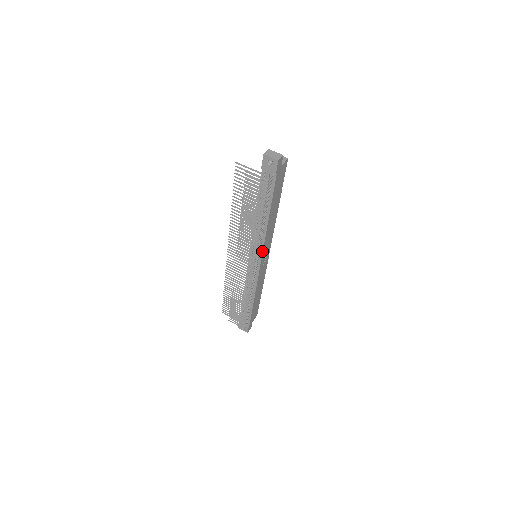
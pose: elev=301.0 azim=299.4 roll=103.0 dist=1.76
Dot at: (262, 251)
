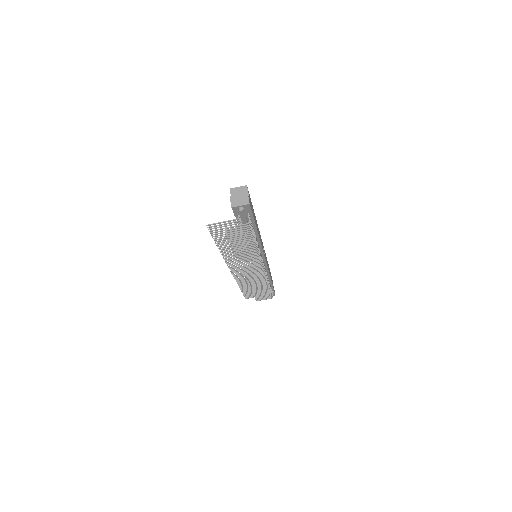
Dot at: (263, 254)
